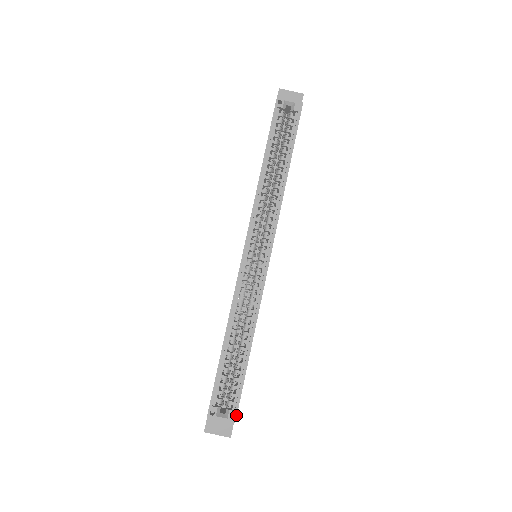
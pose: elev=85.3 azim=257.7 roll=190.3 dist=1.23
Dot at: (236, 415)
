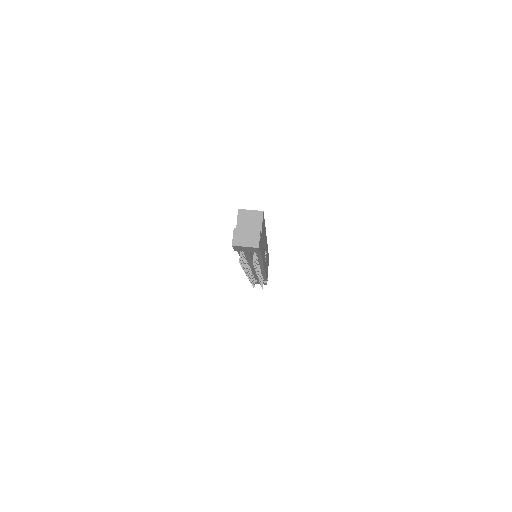
Dot at: (263, 213)
